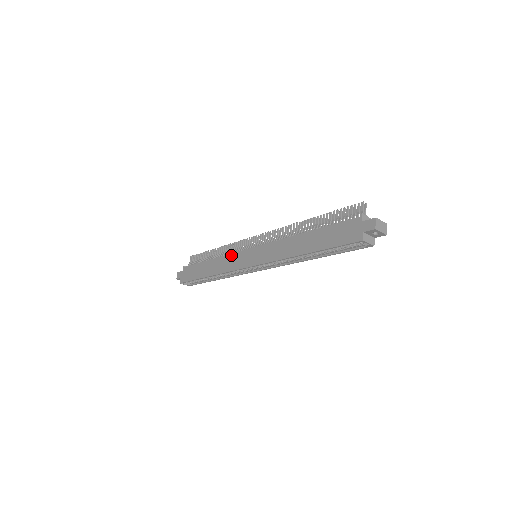
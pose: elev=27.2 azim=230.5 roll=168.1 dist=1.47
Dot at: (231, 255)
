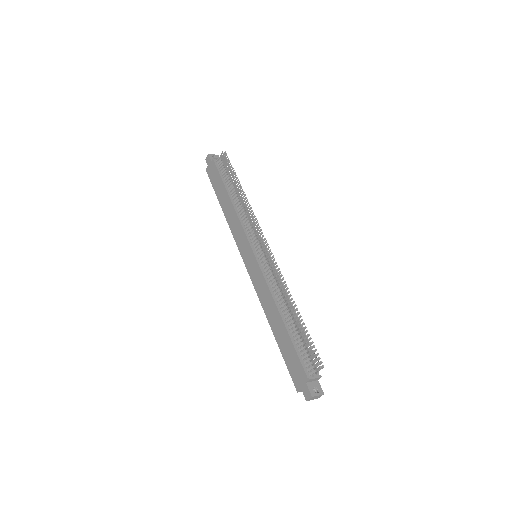
Dot at: (241, 227)
